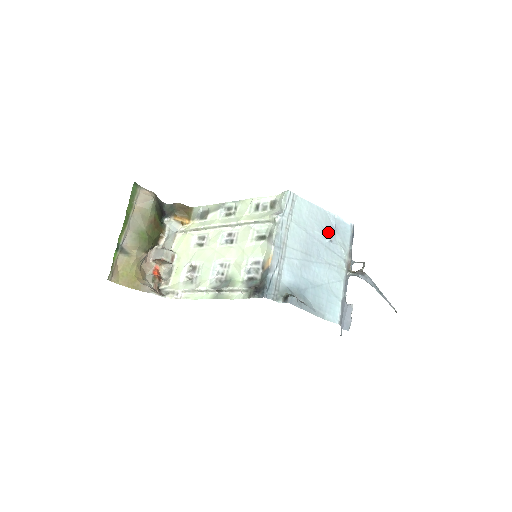
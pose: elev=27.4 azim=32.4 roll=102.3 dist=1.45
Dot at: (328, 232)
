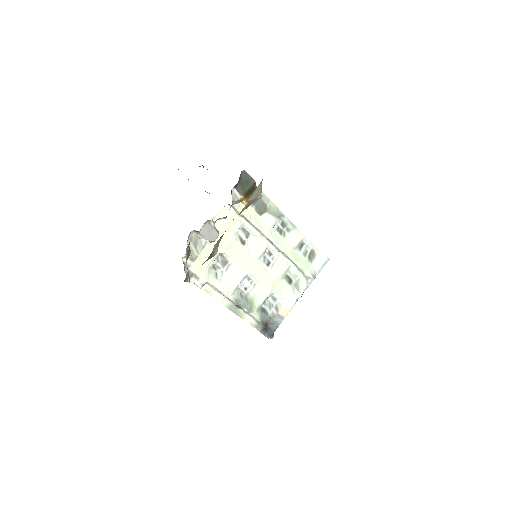
Dot at: occluded
